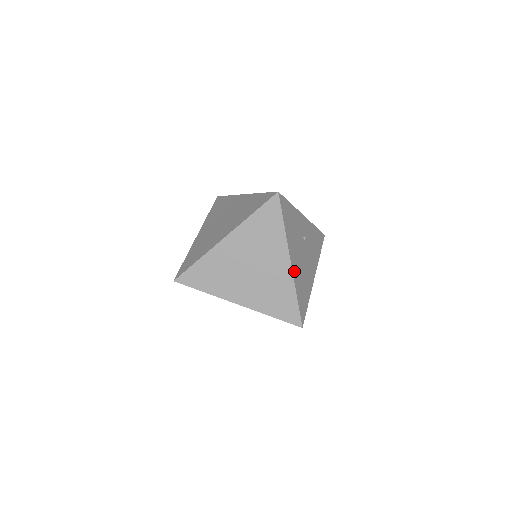
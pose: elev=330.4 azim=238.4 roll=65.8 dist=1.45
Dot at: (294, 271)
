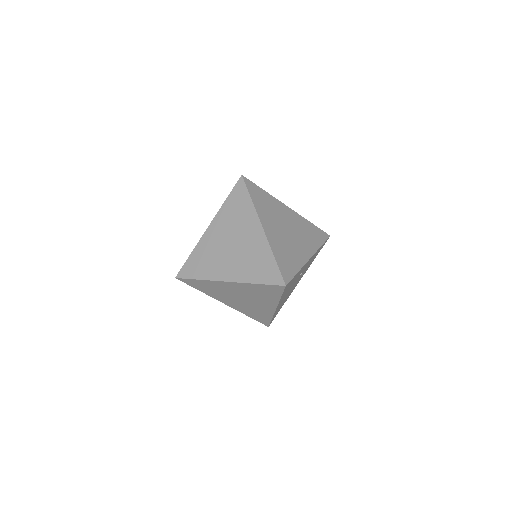
Dot at: occluded
